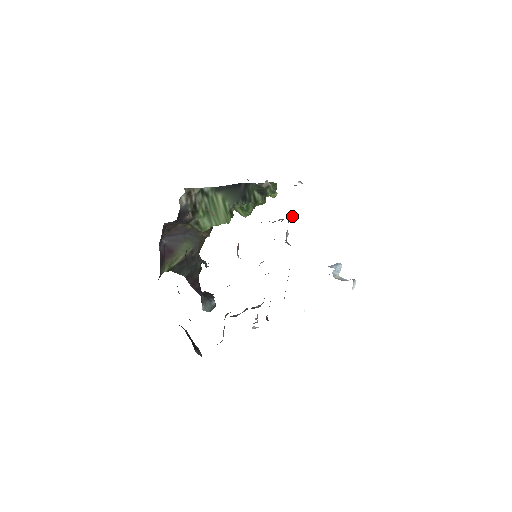
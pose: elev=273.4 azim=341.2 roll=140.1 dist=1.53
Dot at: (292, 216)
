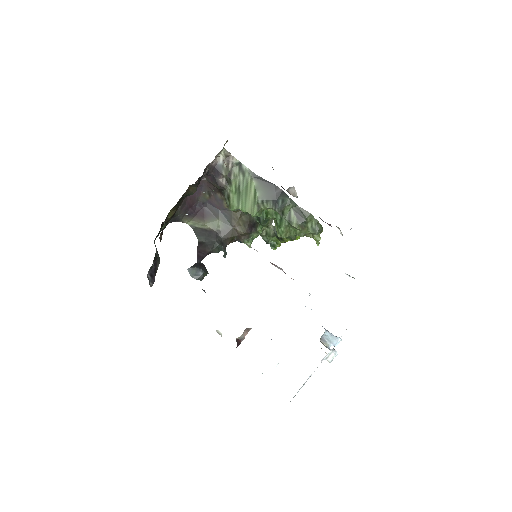
Dot at: occluded
